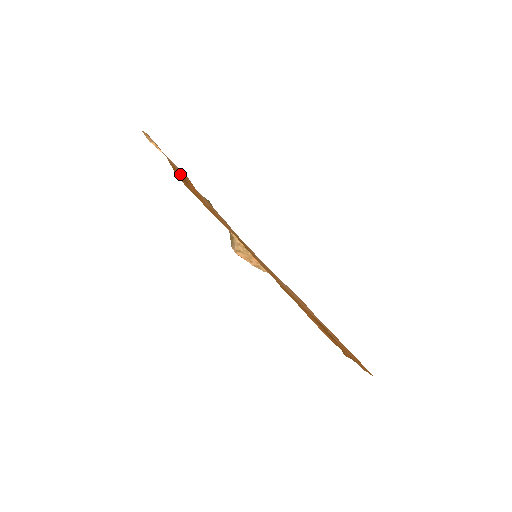
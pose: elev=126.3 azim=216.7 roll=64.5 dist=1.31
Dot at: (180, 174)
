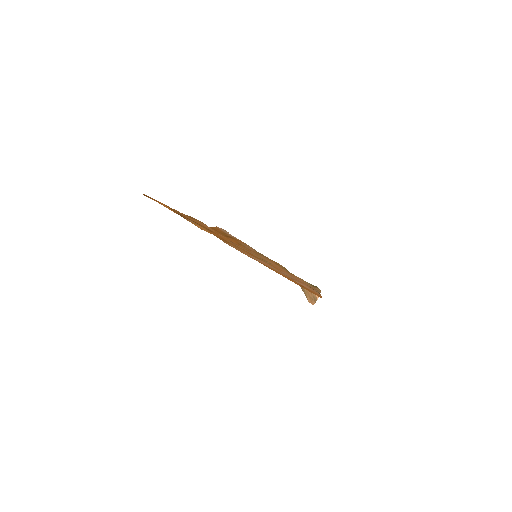
Dot at: (225, 234)
